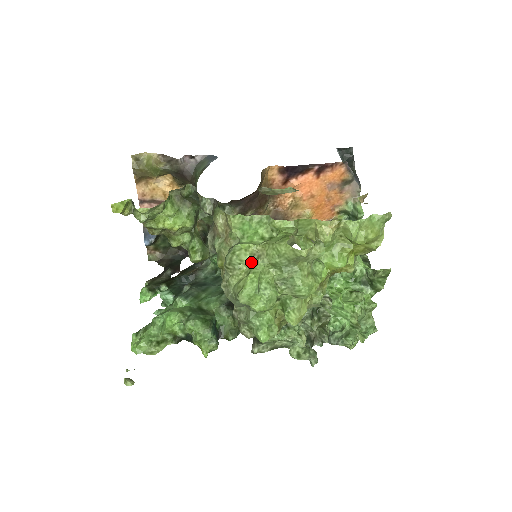
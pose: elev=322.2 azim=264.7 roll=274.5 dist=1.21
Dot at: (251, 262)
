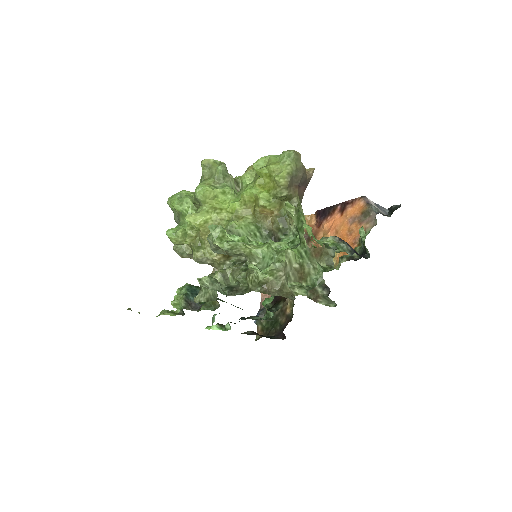
Dot at: occluded
